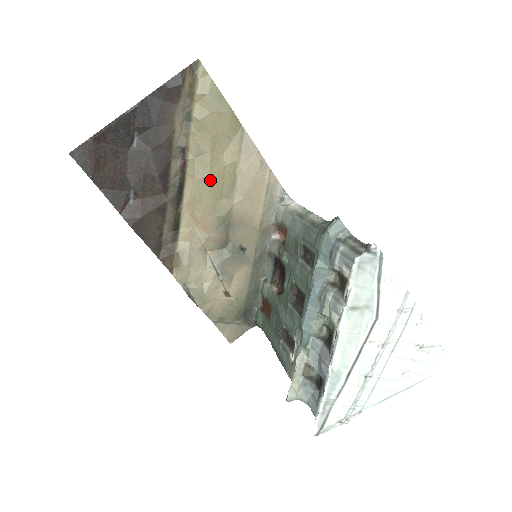
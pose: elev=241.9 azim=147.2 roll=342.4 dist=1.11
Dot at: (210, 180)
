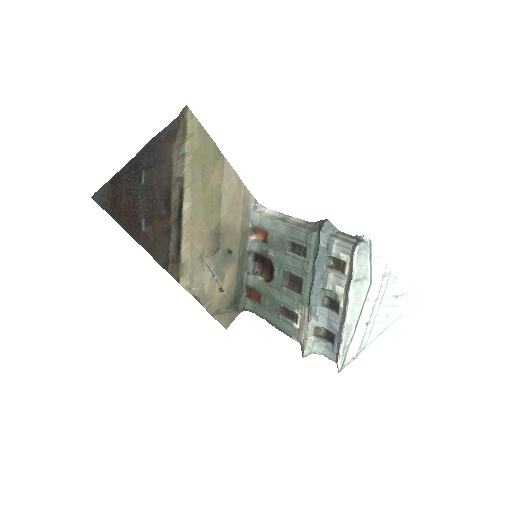
Dot at: (203, 201)
